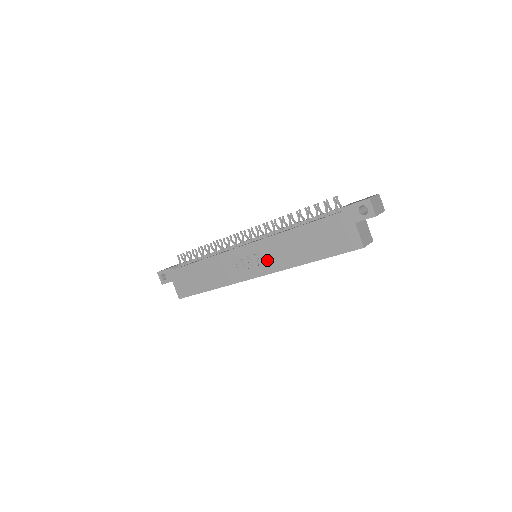
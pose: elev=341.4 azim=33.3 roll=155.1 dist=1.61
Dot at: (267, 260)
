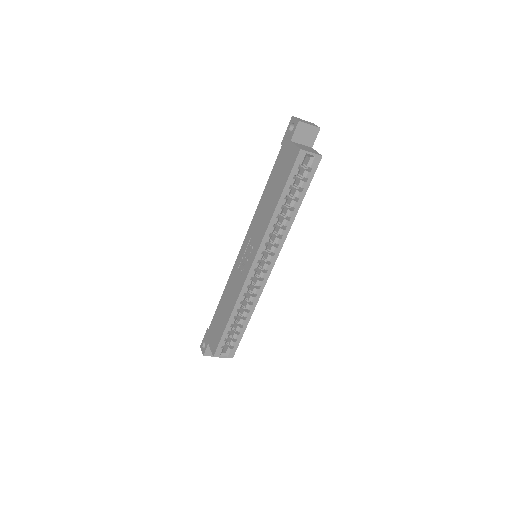
Dot at: (254, 240)
